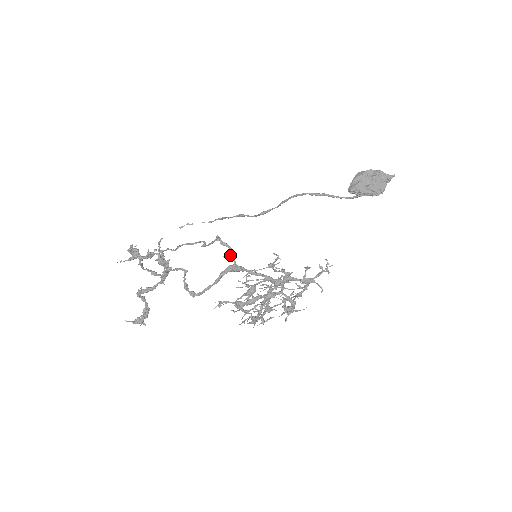
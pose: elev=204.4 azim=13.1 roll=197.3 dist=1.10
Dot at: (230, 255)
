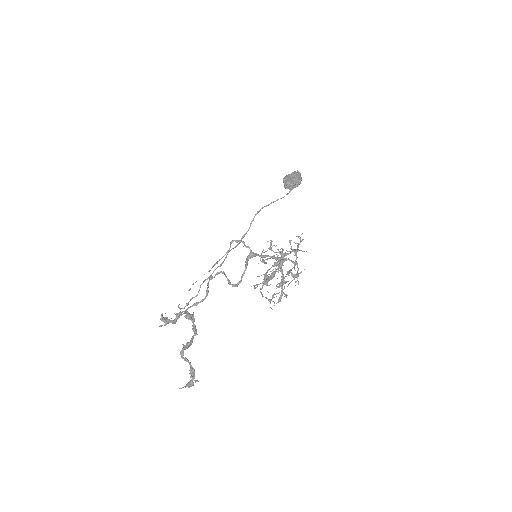
Dot at: (245, 246)
